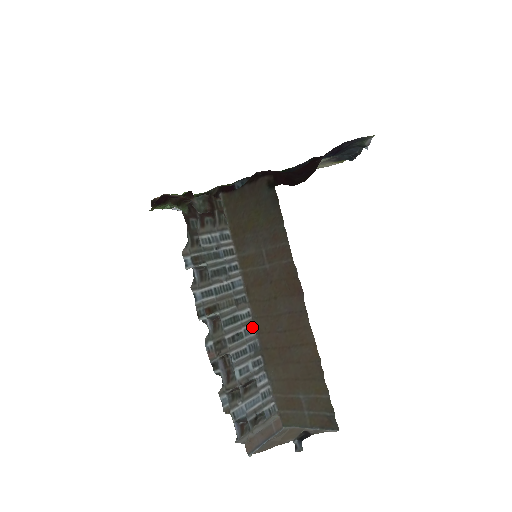
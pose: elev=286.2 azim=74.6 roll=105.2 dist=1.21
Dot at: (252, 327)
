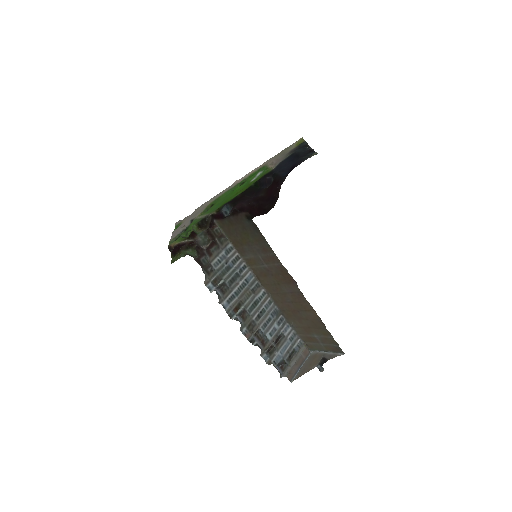
Dot at: (269, 300)
